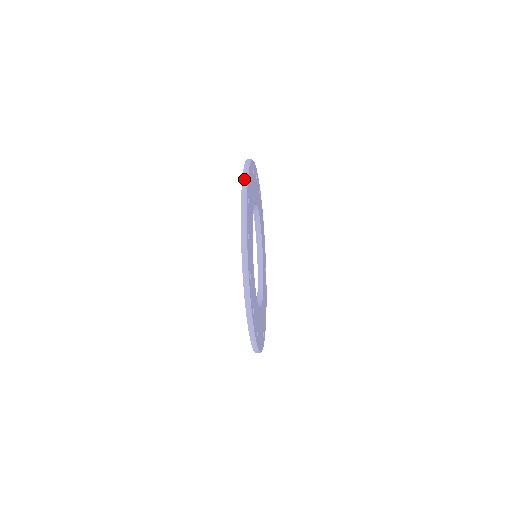
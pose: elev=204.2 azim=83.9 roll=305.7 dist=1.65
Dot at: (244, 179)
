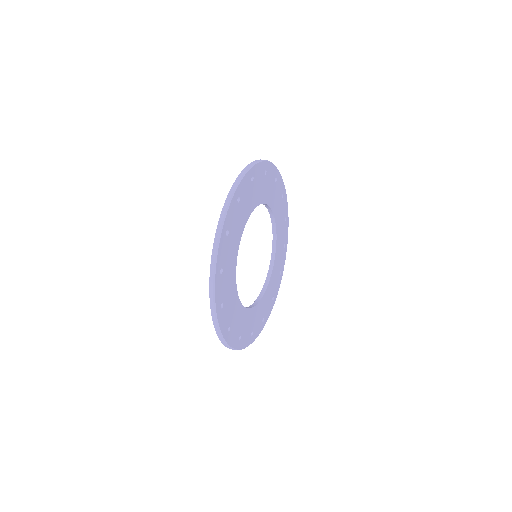
Dot at: (223, 210)
